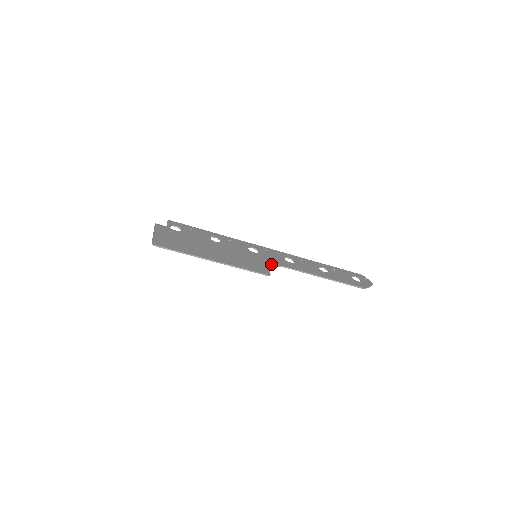
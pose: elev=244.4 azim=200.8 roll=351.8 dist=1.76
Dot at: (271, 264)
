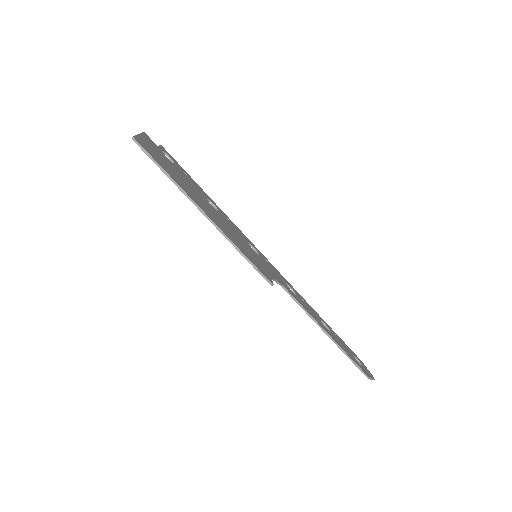
Dot at: (273, 276)
